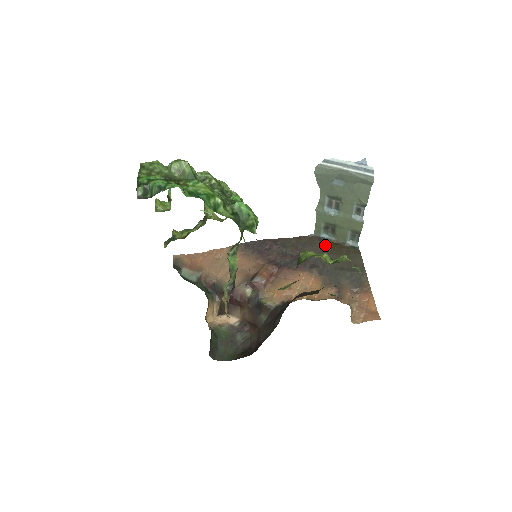
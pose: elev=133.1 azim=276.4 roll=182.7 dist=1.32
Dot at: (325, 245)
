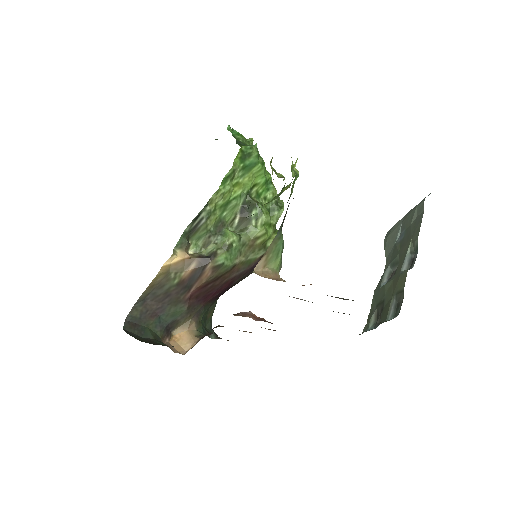
Dot at: occluded
